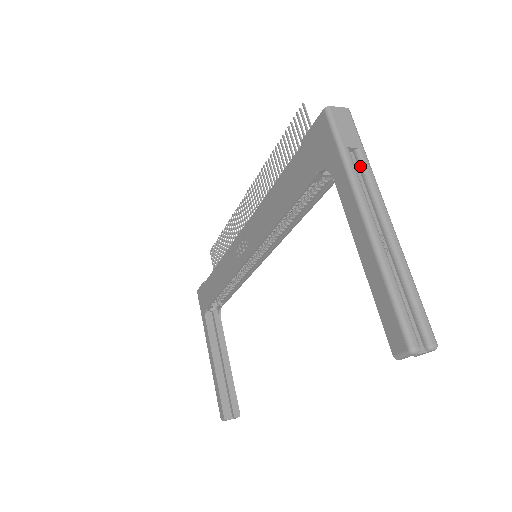
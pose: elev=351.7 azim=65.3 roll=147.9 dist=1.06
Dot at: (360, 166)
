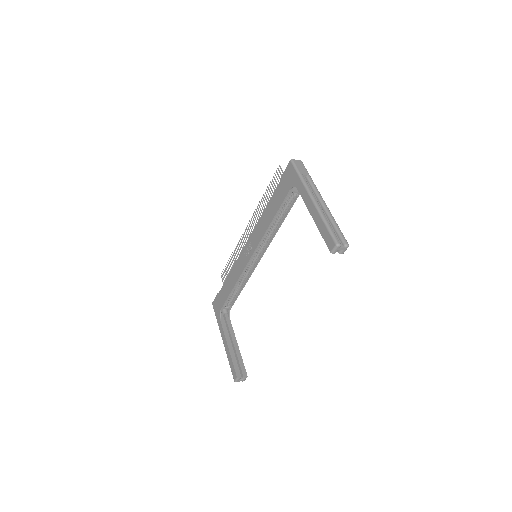
Dot at: (309, 182)
